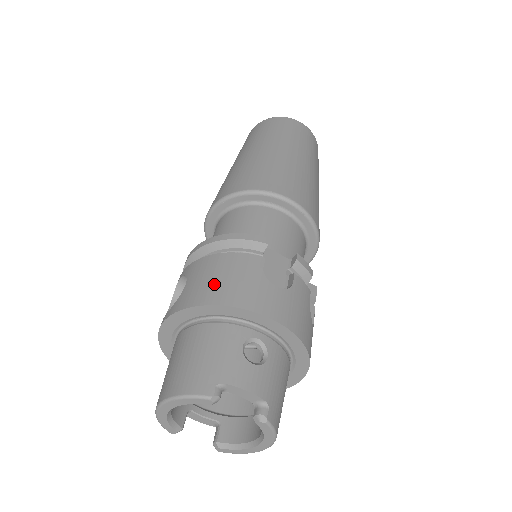
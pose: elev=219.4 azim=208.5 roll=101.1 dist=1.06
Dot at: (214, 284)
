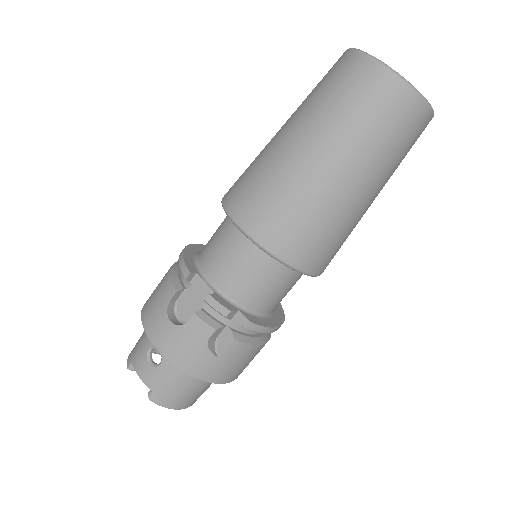
Dot at: (151, 296)
